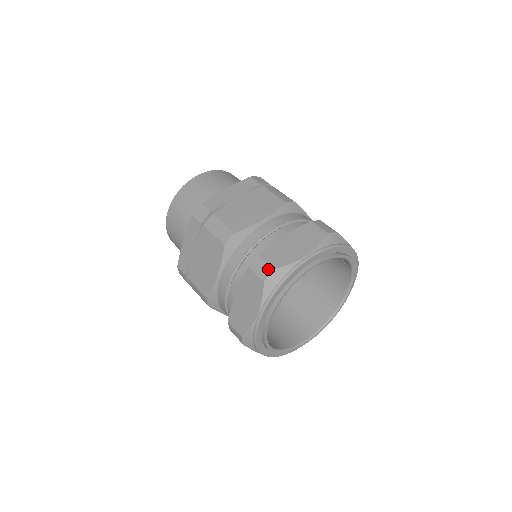
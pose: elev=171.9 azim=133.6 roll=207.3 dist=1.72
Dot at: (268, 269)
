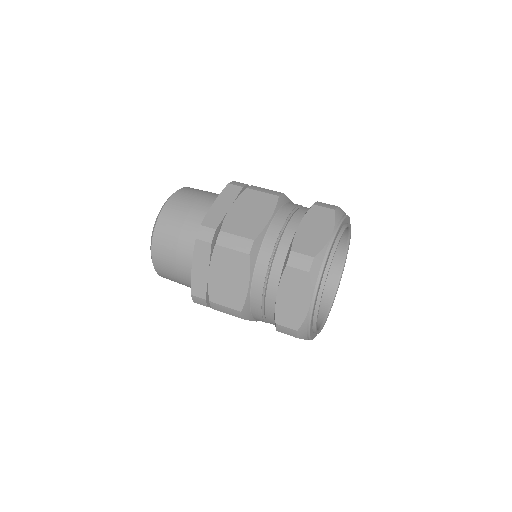
Dot at: (333, 206)
